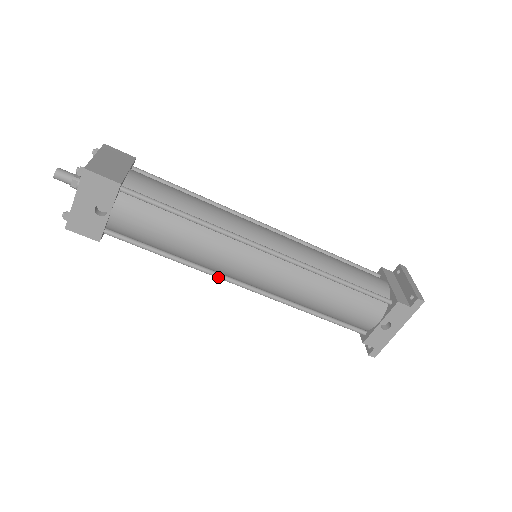
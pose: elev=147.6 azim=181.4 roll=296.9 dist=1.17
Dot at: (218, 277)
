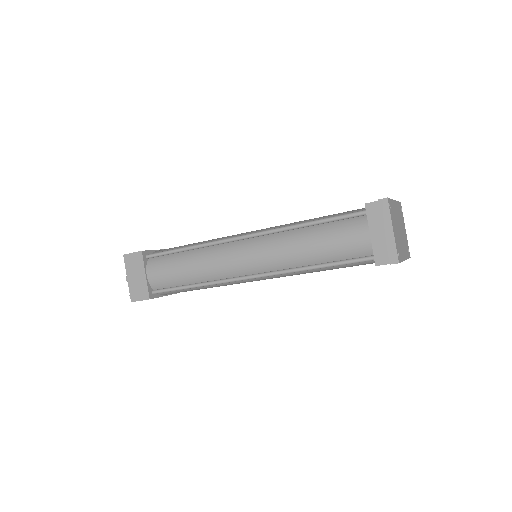
Dot at: occluded
